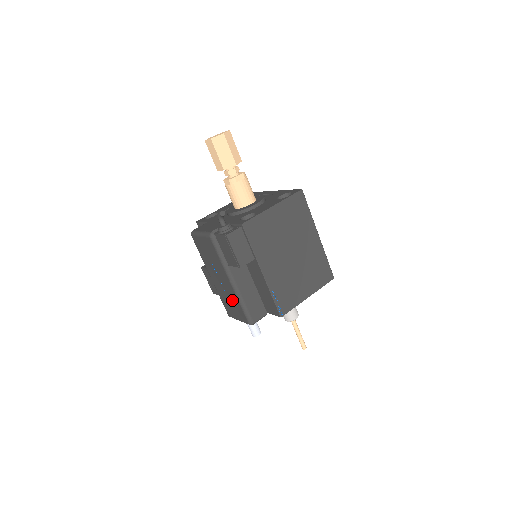
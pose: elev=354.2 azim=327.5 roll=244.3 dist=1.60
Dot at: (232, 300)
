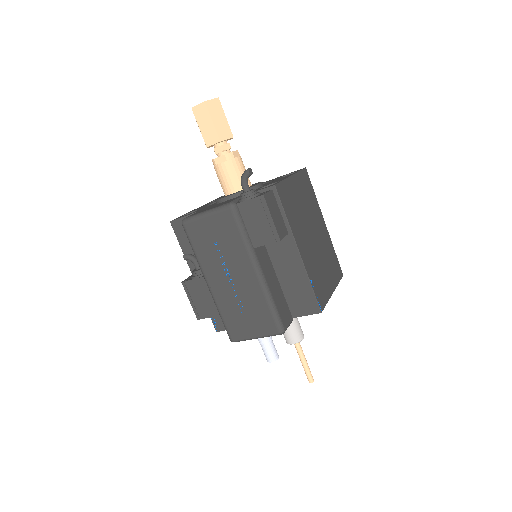
Dot at: (251, 305)
